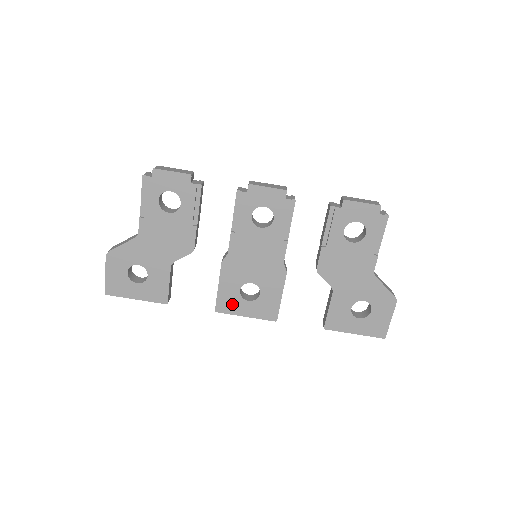
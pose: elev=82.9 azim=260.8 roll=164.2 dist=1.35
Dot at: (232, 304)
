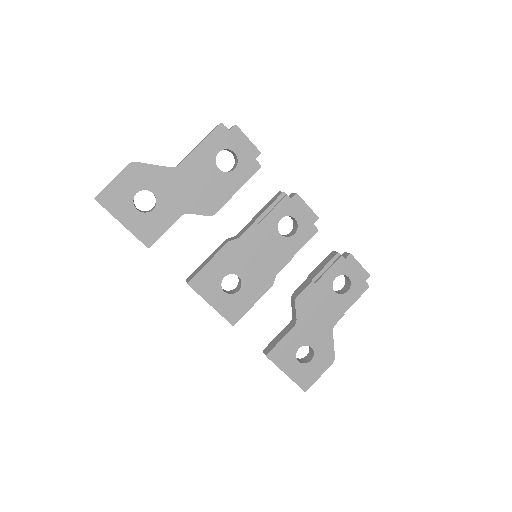
Dot at: (208, 286)
